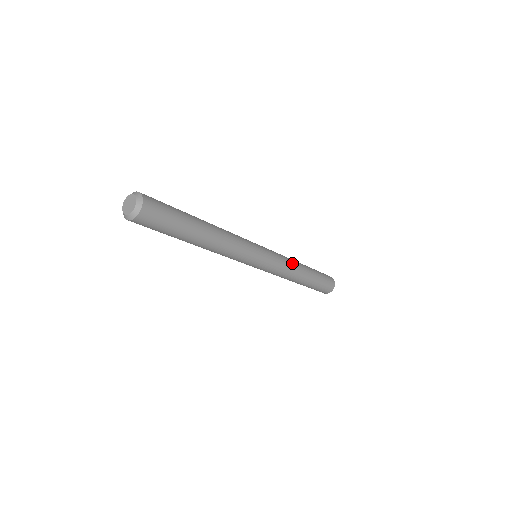
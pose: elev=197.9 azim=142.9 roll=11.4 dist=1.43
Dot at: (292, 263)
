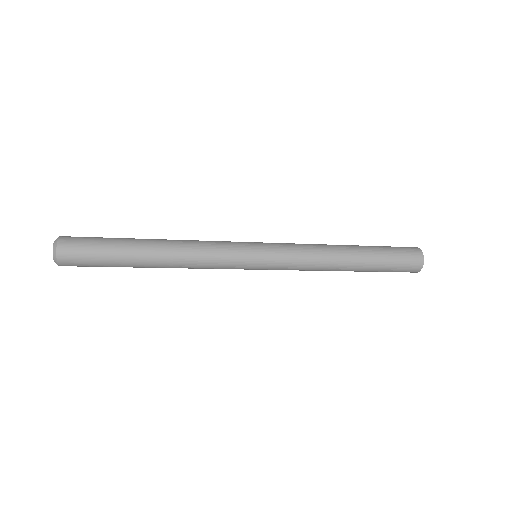
Dot at: (317, 250)
